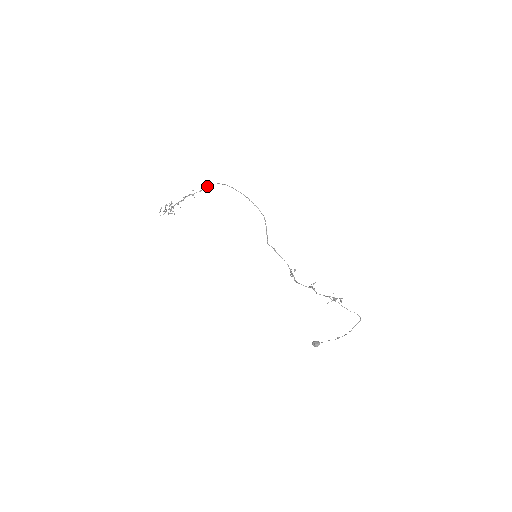
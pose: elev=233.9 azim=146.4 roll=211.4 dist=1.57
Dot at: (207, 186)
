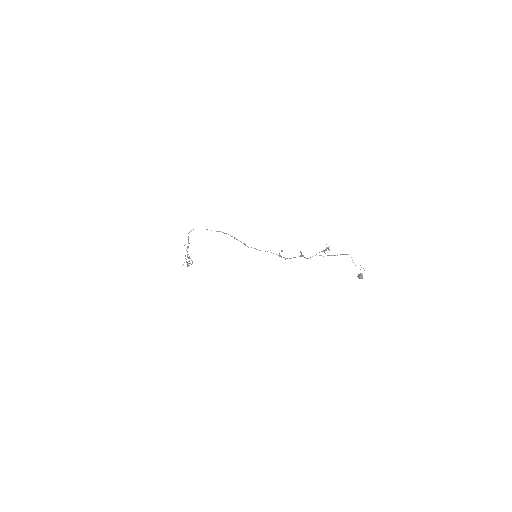
Dot at: (188, 236)
